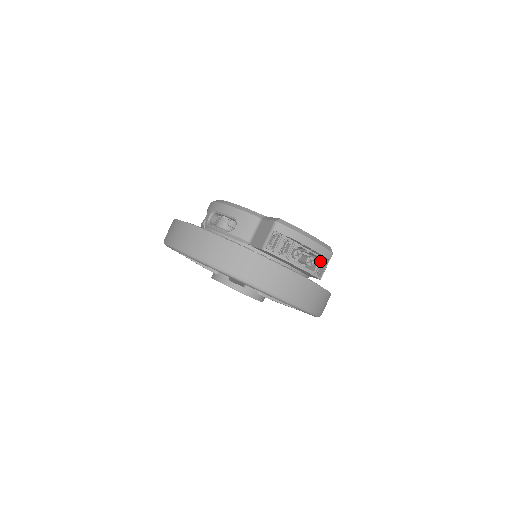
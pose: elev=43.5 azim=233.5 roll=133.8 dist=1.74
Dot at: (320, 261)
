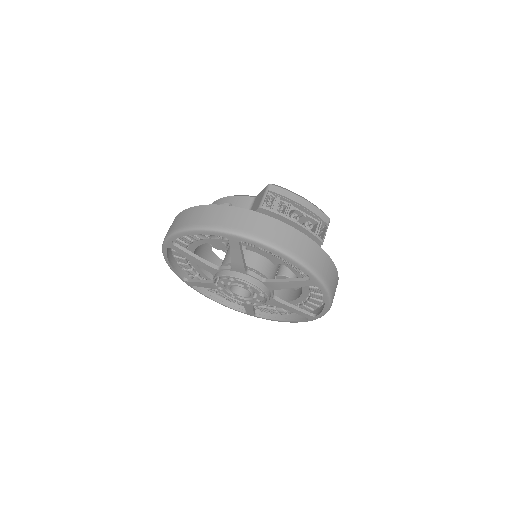
Dot at: (319, 225)
